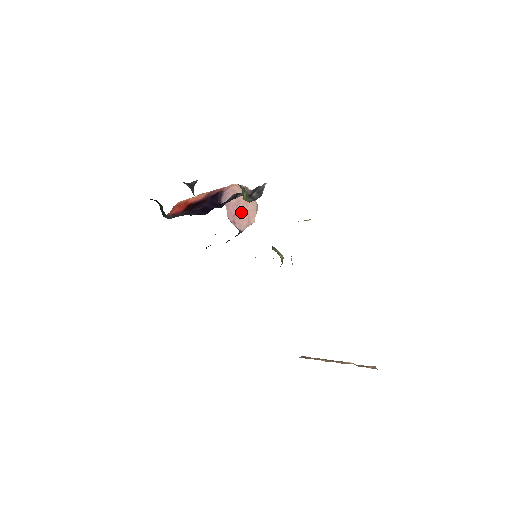
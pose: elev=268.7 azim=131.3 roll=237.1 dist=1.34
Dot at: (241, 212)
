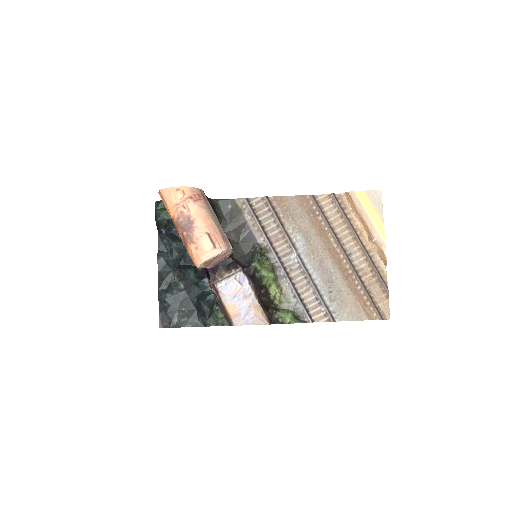
Dot at: (220, 260)
